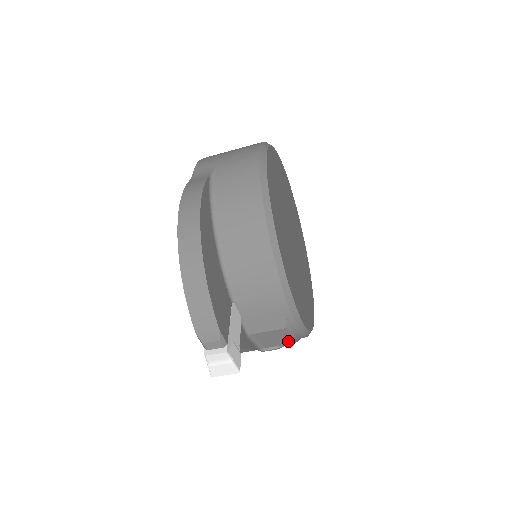
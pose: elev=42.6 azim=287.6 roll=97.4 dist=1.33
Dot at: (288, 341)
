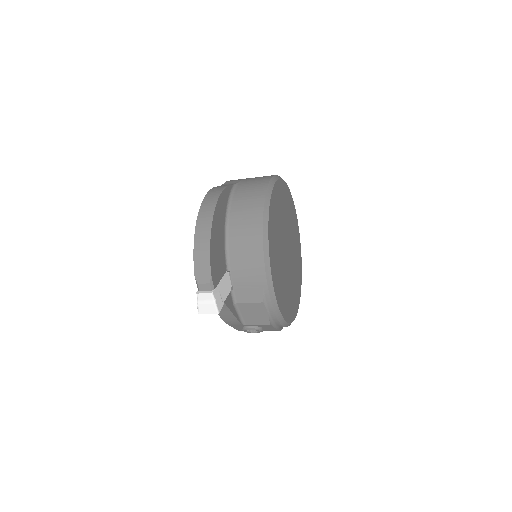
Dot at: (265, 321)
